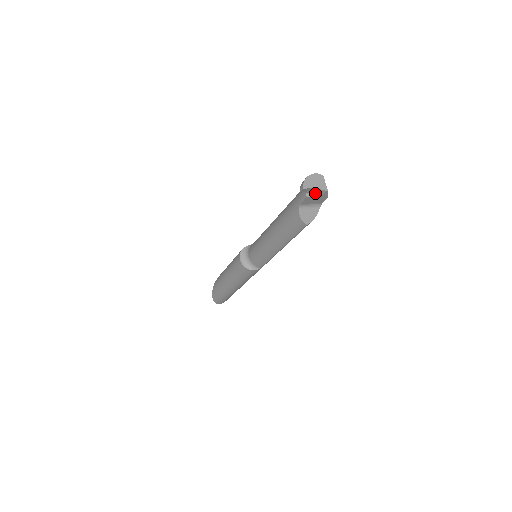
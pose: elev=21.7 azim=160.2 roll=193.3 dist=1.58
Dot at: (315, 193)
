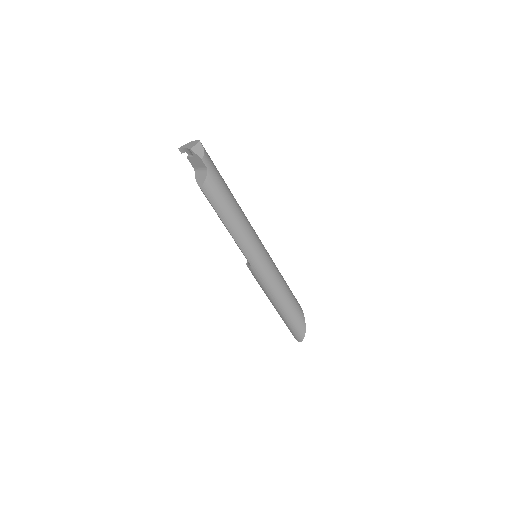
Dot at: (191, 154)
